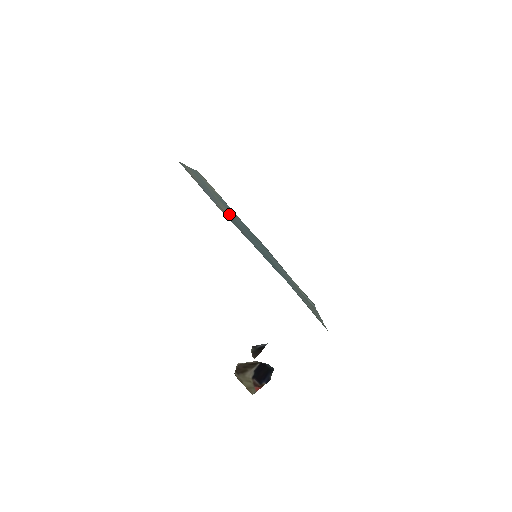
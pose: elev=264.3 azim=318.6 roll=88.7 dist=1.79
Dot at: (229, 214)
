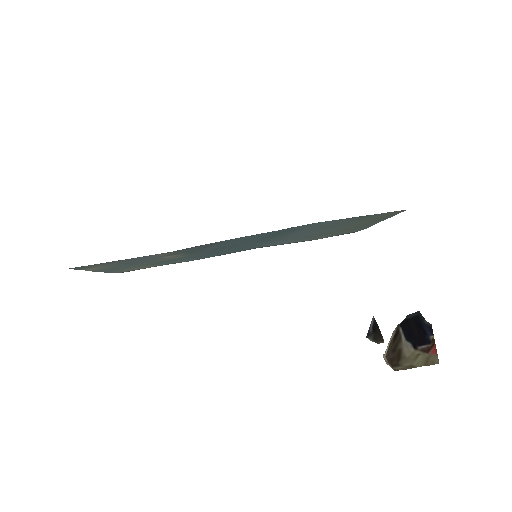
Dot at: occluded
